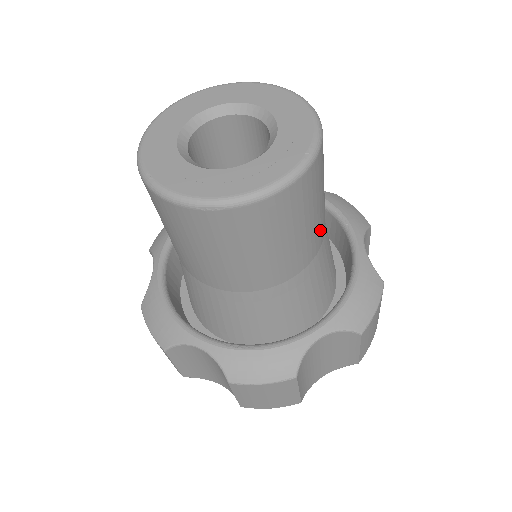
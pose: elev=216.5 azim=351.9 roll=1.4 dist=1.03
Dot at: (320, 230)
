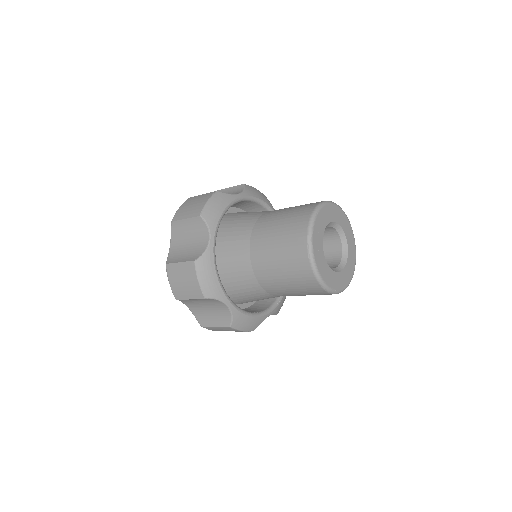
Dot at: occluded
